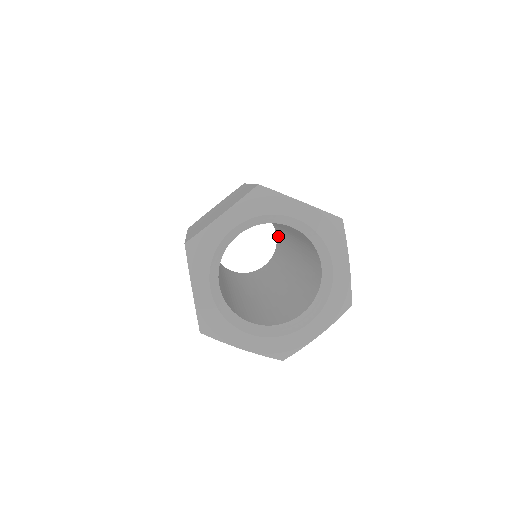
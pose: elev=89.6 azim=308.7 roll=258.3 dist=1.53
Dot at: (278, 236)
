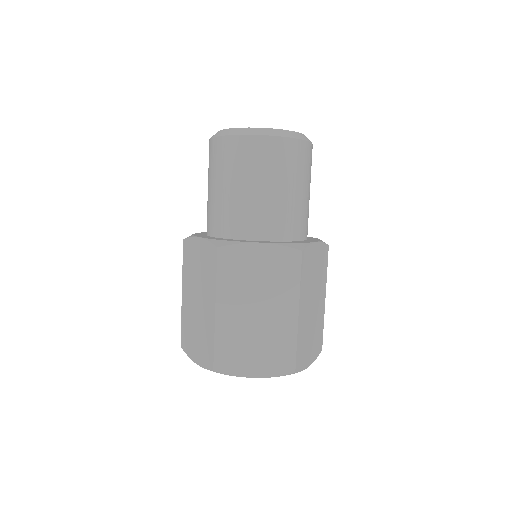
Dot at: occluded
